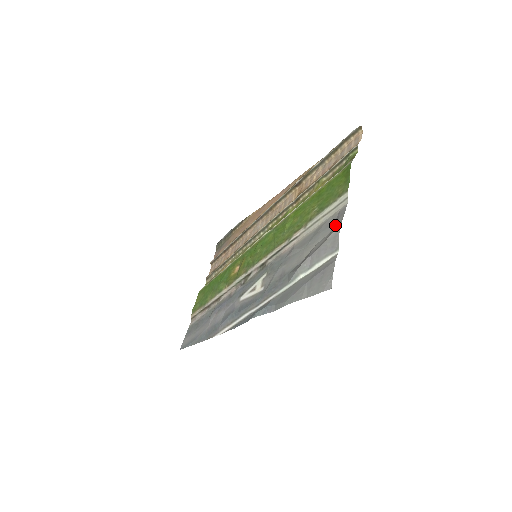
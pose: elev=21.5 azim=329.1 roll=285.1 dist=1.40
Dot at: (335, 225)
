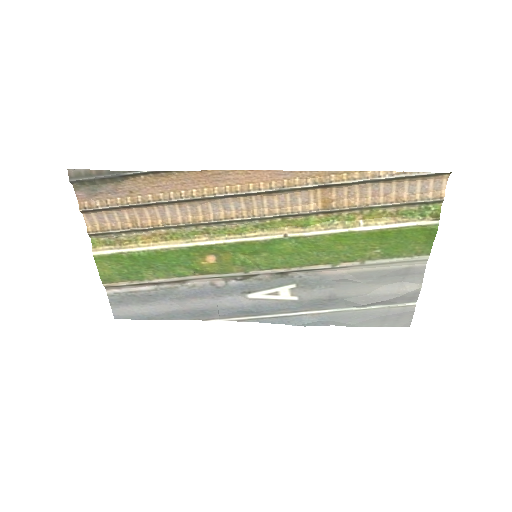
Dot at: (411, 280)
